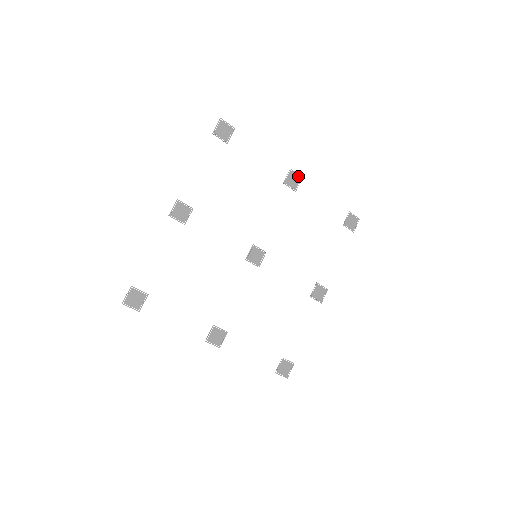
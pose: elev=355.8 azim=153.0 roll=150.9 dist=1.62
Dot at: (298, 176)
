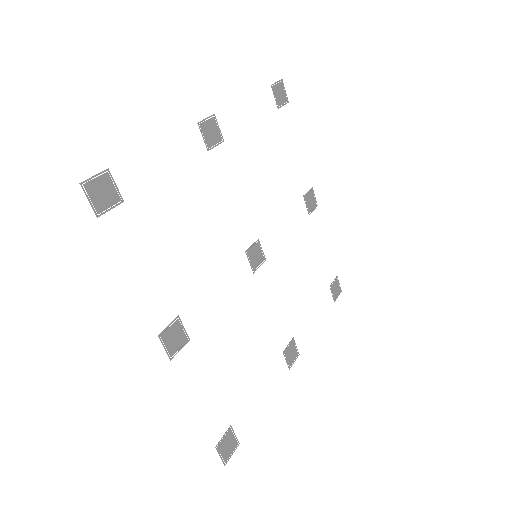
Dot at: (315, 201)
